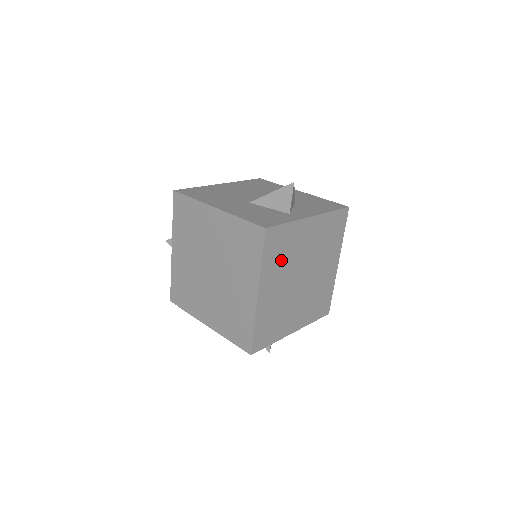
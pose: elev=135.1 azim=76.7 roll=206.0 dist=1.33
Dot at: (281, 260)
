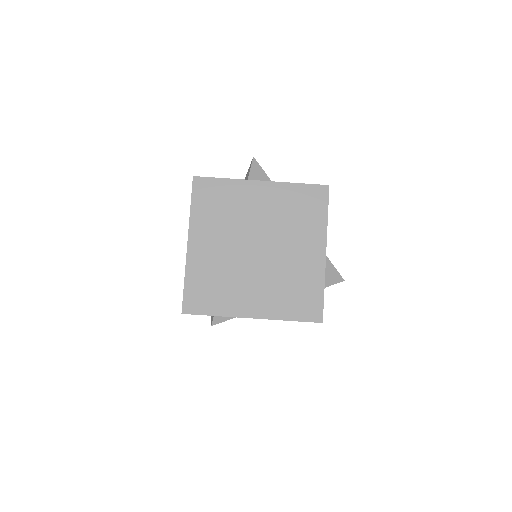
Dot at: (219, 216)
